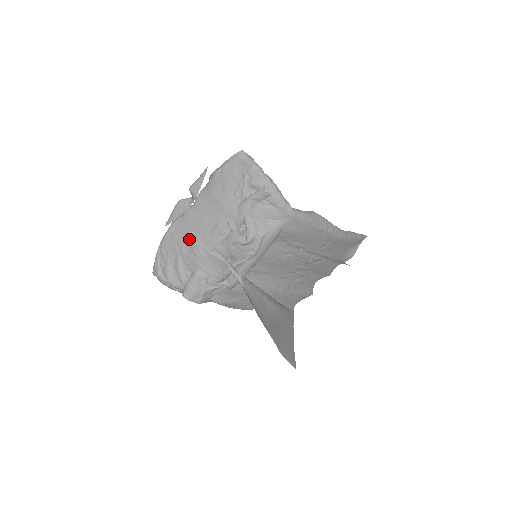
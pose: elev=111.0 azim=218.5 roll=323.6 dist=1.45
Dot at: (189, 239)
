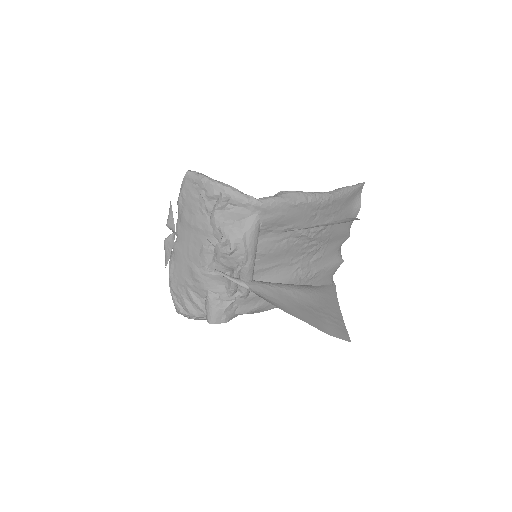
Dot at: (188, 270)
